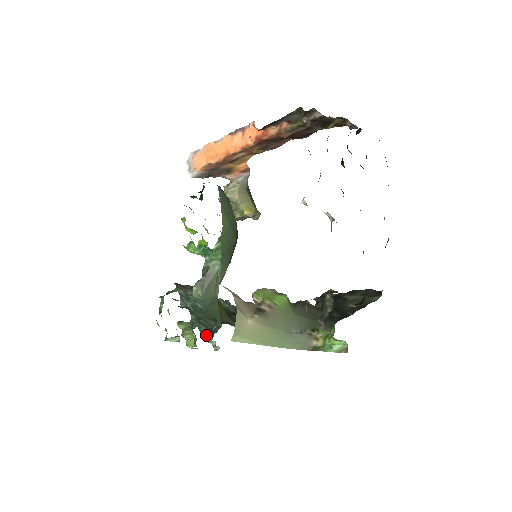
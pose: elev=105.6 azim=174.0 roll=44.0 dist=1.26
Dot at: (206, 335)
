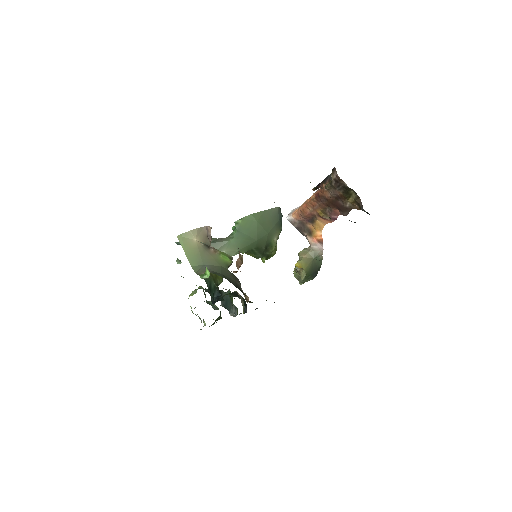
Dot at: (180, 244)
